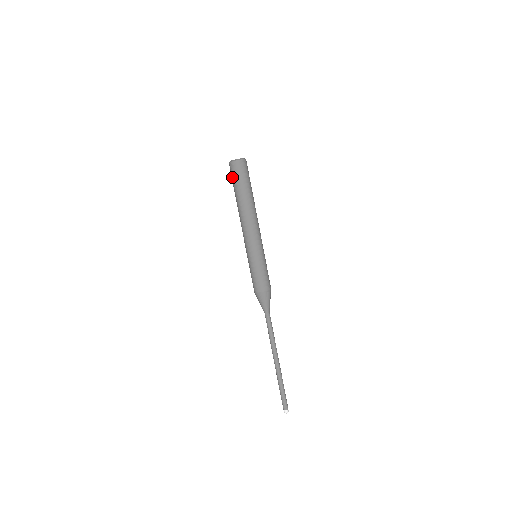
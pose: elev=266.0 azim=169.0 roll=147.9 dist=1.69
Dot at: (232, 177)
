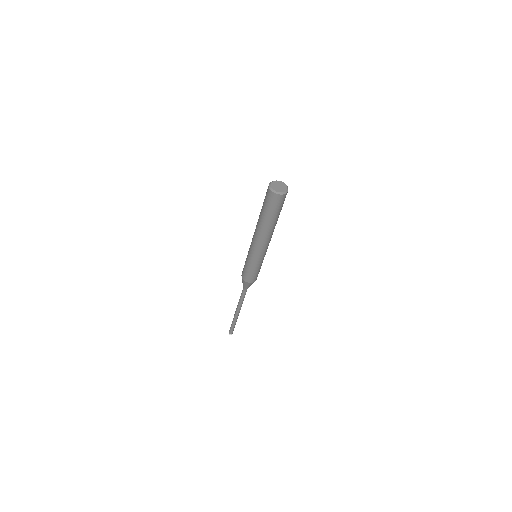
Dot at: (273, 206)
